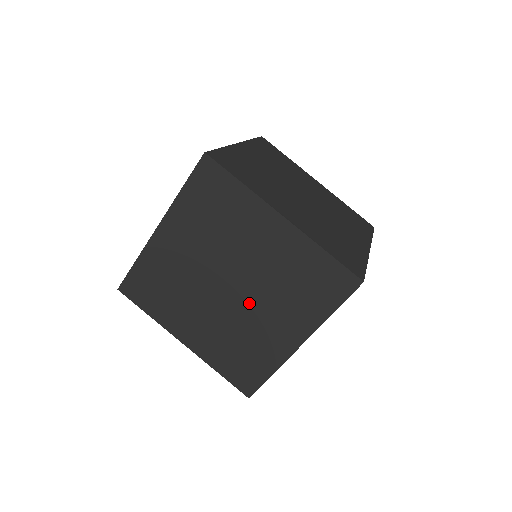
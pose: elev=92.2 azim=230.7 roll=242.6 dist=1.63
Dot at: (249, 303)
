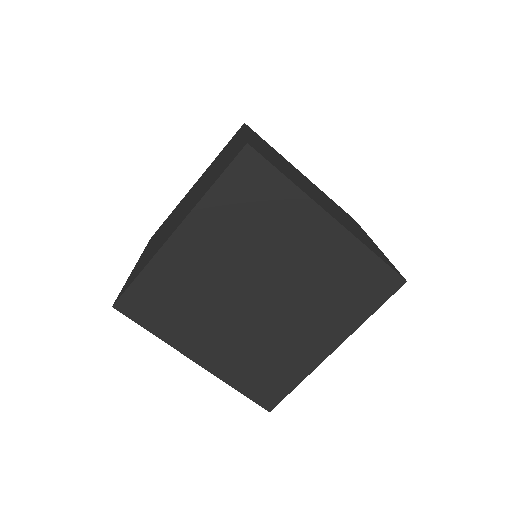
Dot at: occluded
